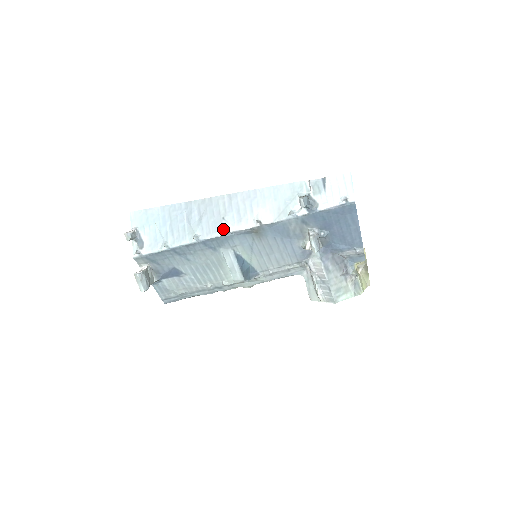
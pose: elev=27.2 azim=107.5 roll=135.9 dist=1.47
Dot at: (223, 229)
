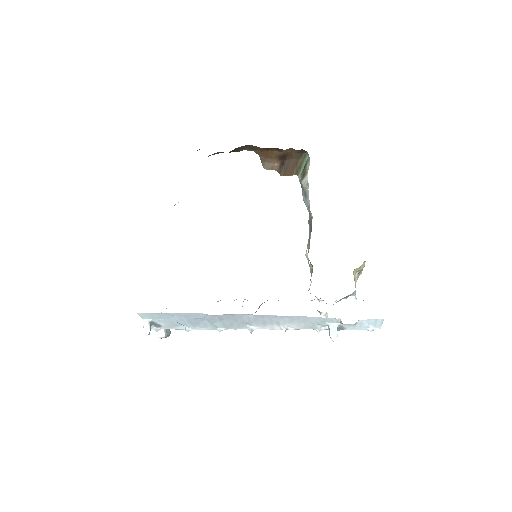
Dot at: (248, 329)
